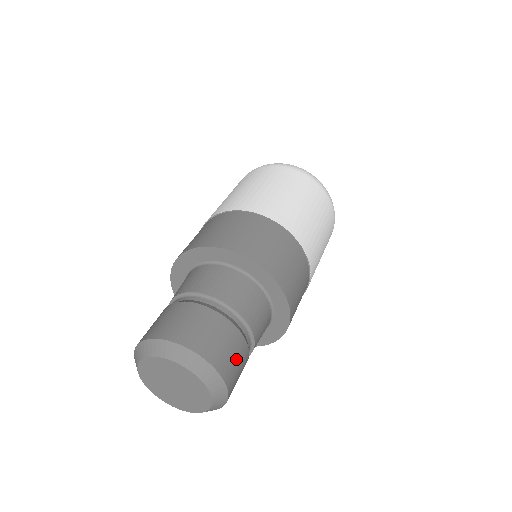
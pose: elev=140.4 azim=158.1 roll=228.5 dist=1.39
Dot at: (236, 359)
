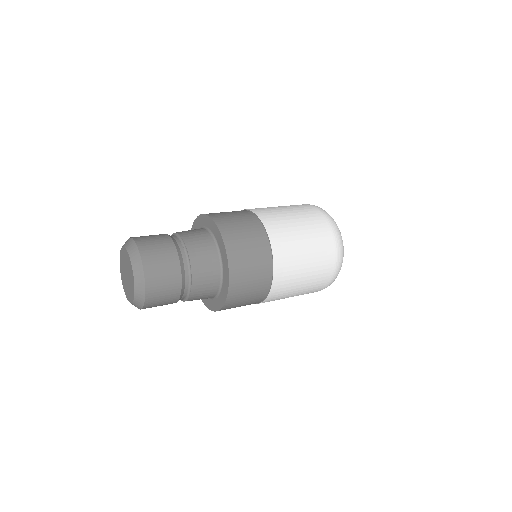
Dot at: (155, 241)
